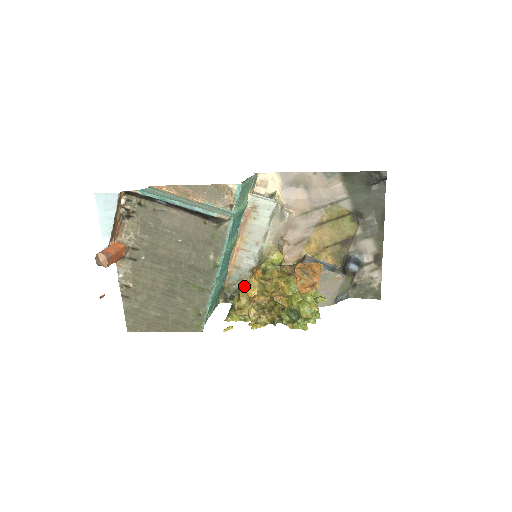
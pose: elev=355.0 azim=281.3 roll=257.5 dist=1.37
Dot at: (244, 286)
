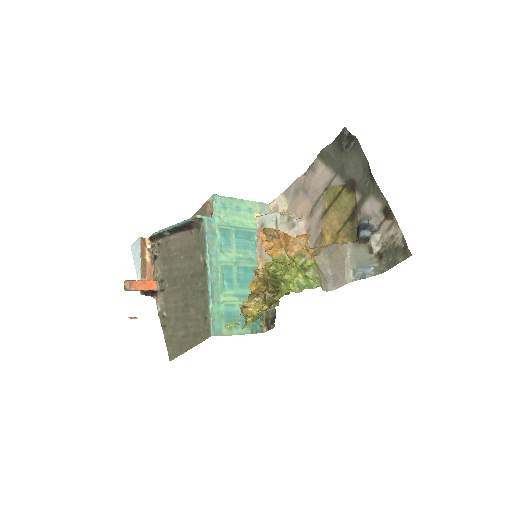
Dot at: occluded
